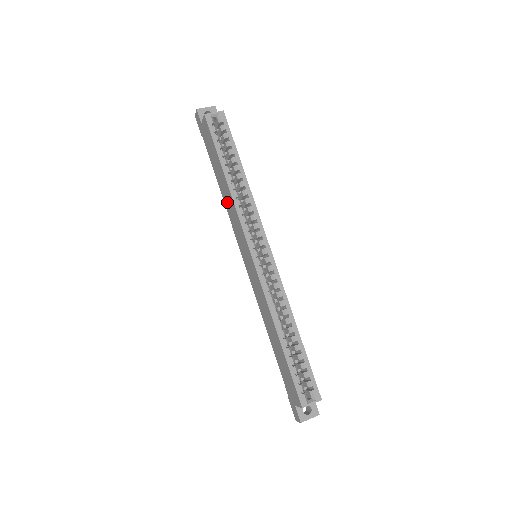
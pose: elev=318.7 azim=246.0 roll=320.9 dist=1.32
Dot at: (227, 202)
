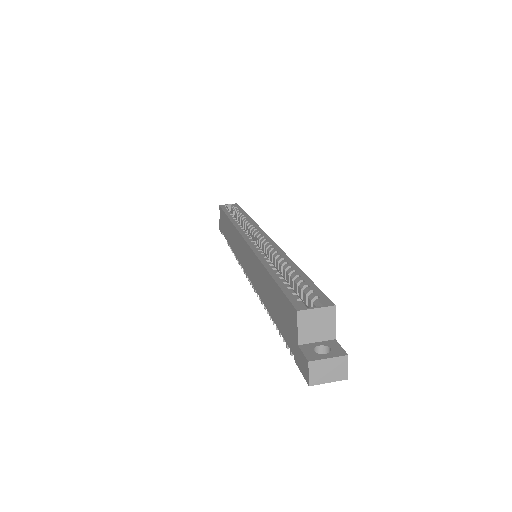
Dot at: (232, 241)
